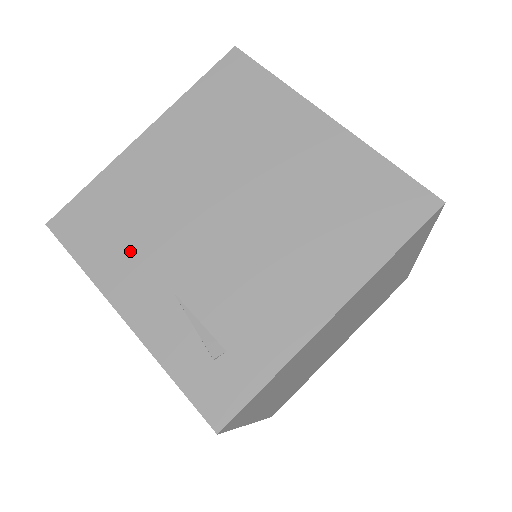
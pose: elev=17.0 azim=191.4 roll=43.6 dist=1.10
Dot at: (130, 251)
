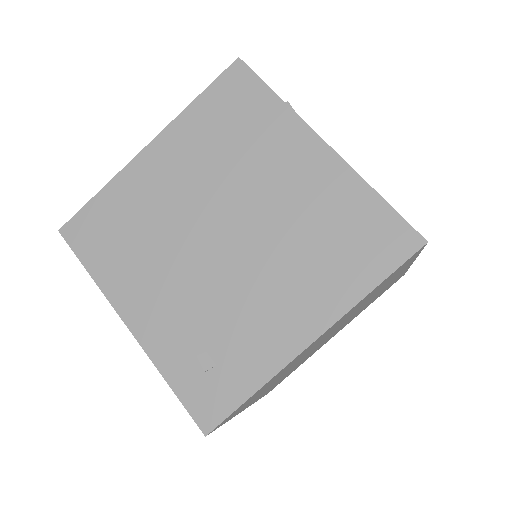
Dot at: (134, 264)
